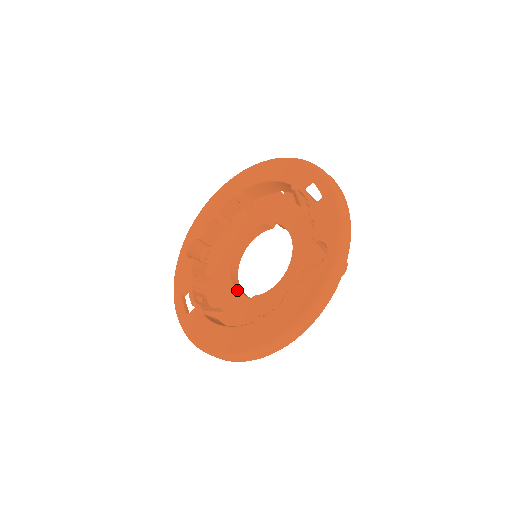
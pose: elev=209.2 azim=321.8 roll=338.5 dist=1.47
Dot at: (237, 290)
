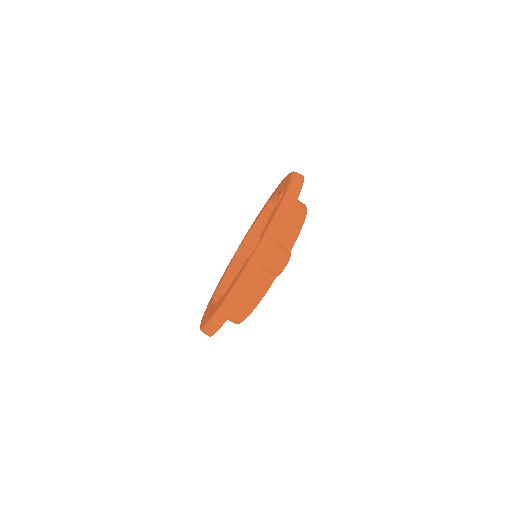
Dot at: occluded
